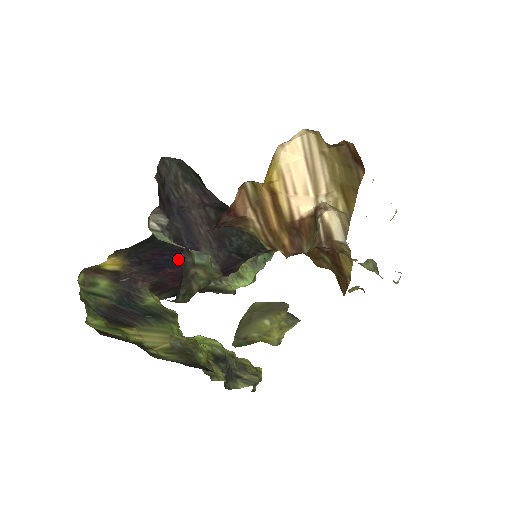
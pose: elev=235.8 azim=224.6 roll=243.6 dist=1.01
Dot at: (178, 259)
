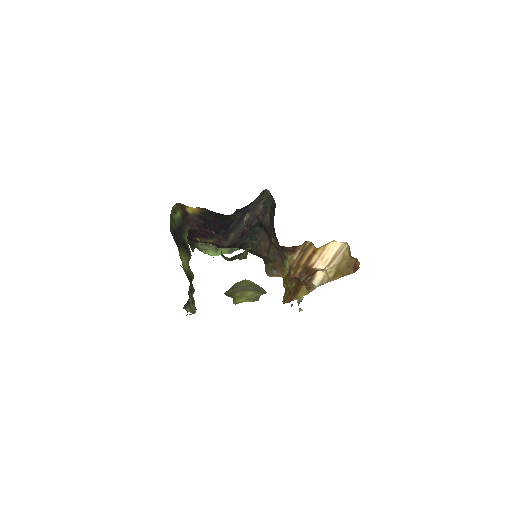
Dot at: (219, 229)
